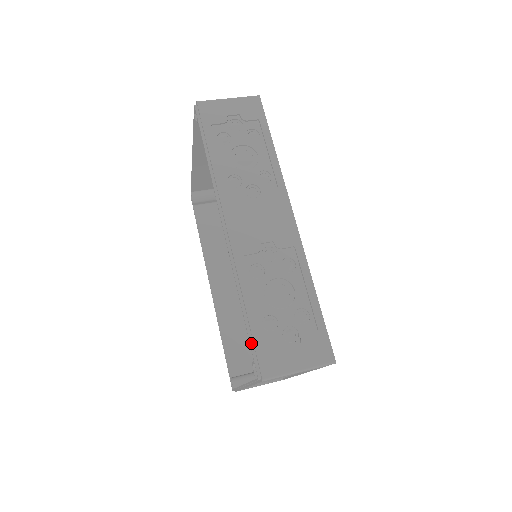
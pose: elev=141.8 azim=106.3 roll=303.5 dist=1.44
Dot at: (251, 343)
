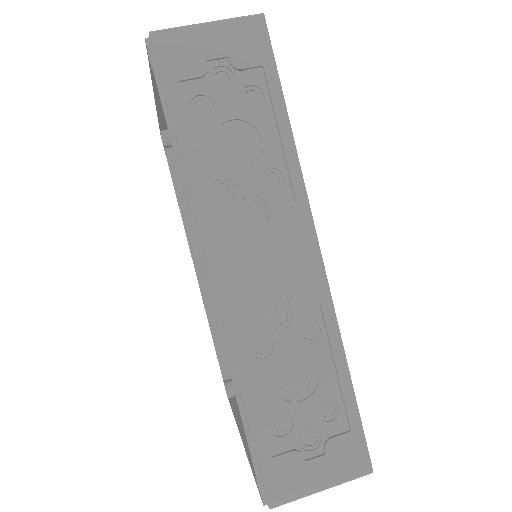
Dot at: (253, 457)
